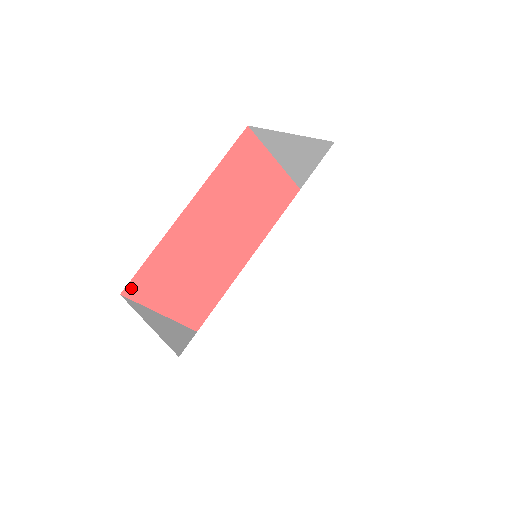
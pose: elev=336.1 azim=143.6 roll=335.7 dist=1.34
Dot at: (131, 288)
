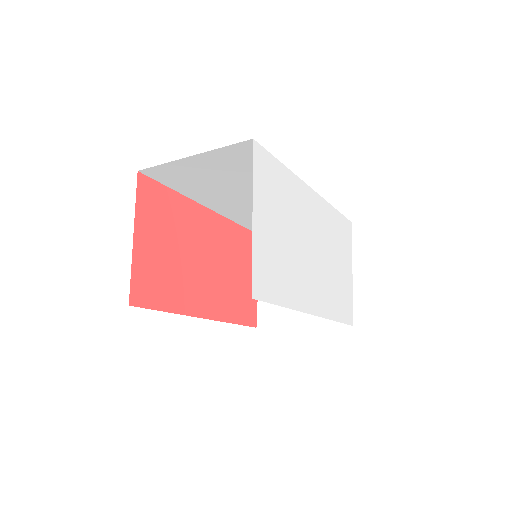
Dot at: (145, 181)
